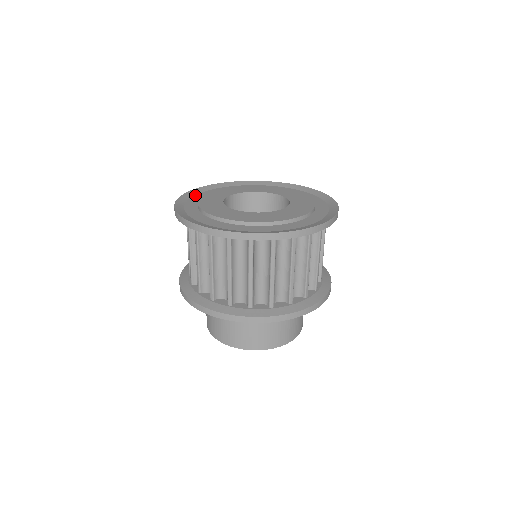
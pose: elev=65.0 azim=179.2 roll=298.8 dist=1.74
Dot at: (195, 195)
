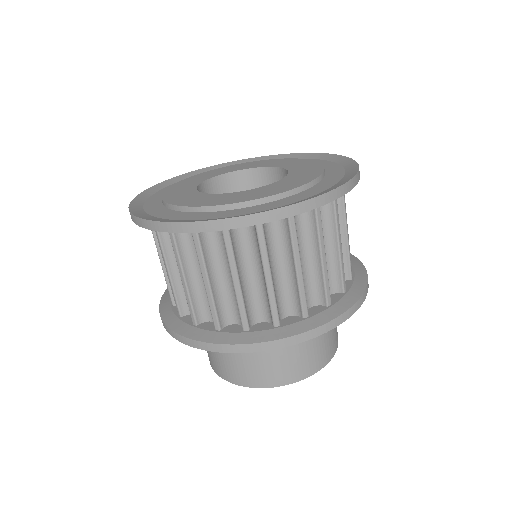
Dot at: (144, 209)
